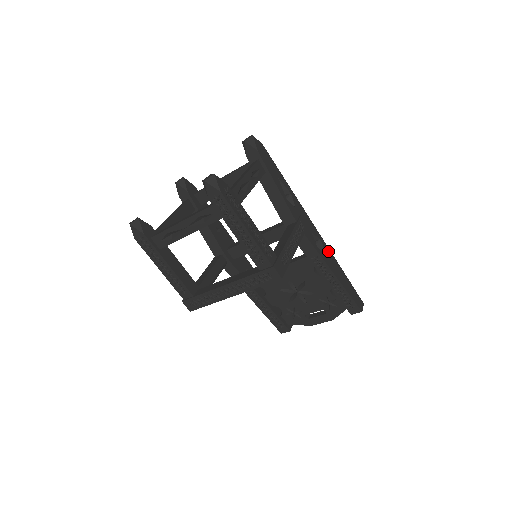
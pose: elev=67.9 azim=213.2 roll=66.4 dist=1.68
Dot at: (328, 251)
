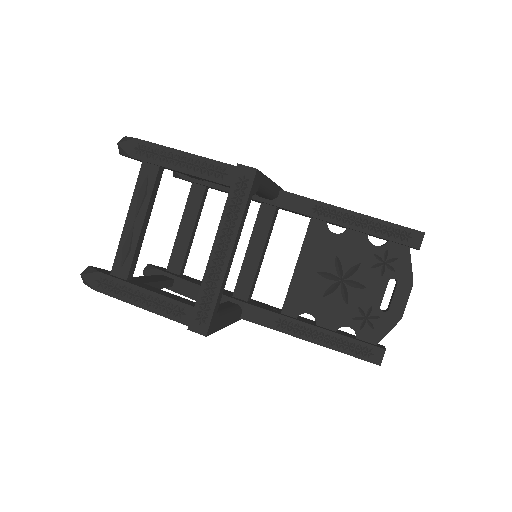
Dot at: occluded
